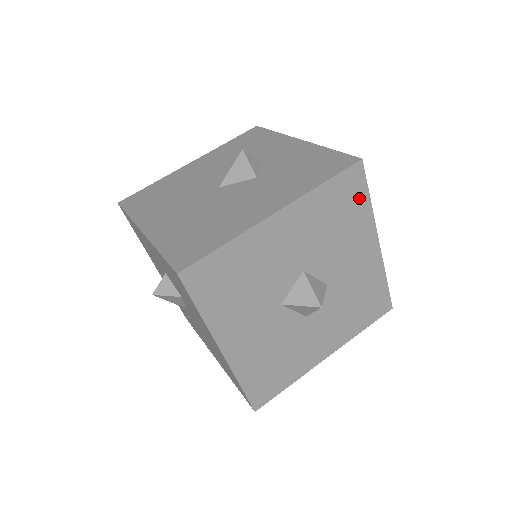
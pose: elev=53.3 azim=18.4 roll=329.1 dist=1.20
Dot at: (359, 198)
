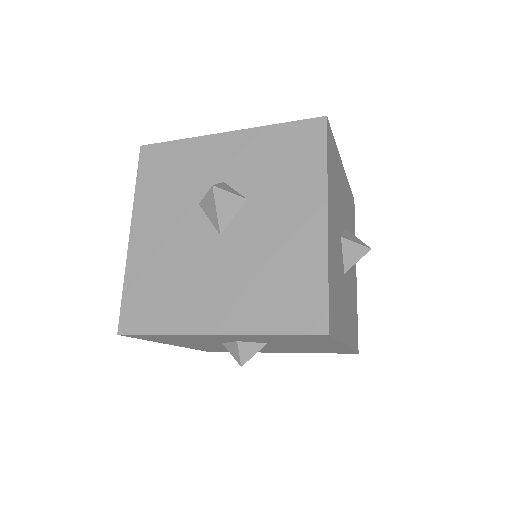
Dot at: (354, 223)
